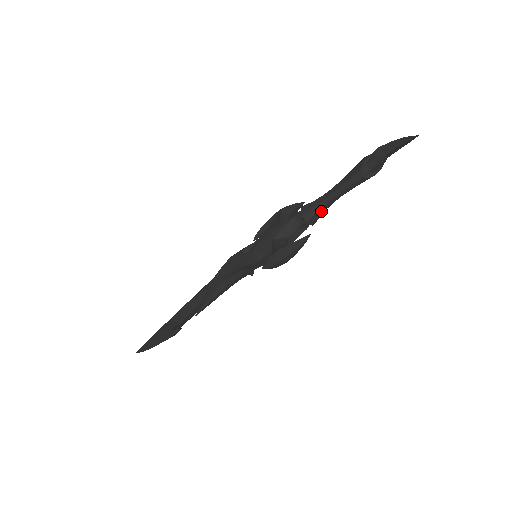
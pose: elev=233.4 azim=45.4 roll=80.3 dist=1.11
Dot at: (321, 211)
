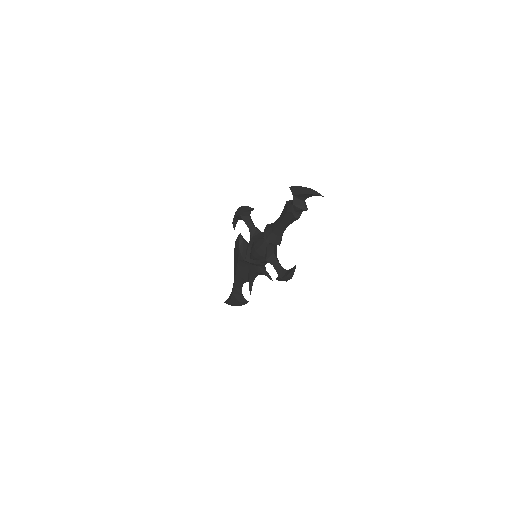
Dot at: (282, 234)
